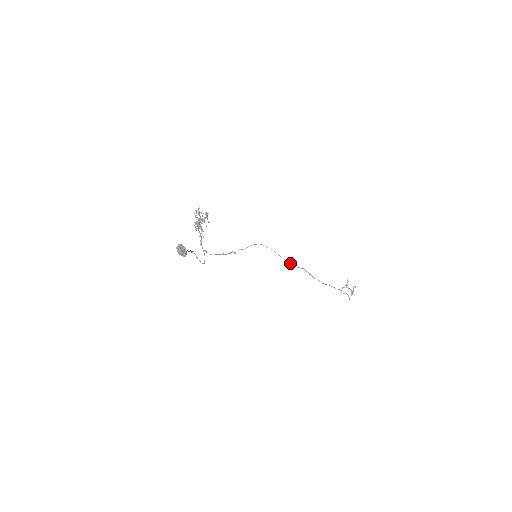
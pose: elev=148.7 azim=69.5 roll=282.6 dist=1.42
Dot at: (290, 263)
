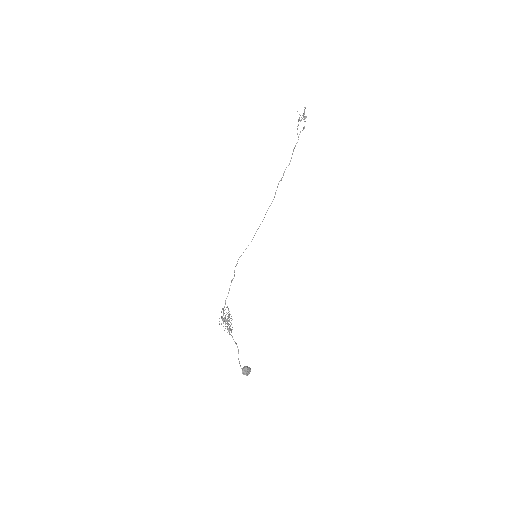
Dot at: occluded
